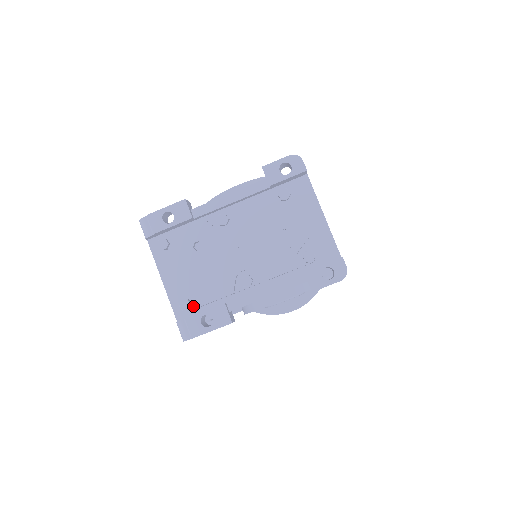
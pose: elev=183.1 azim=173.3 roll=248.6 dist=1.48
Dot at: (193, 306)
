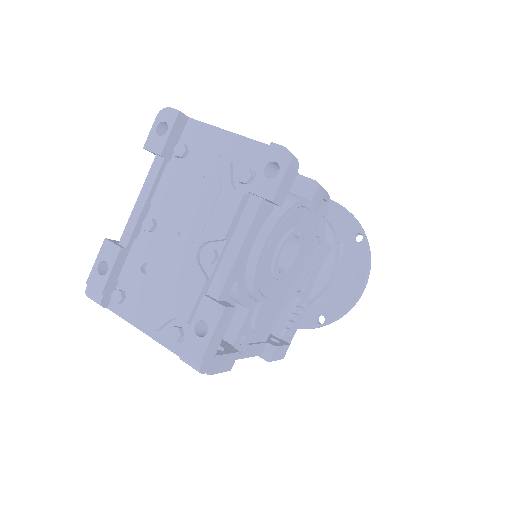
Dot at: (184, 329)
